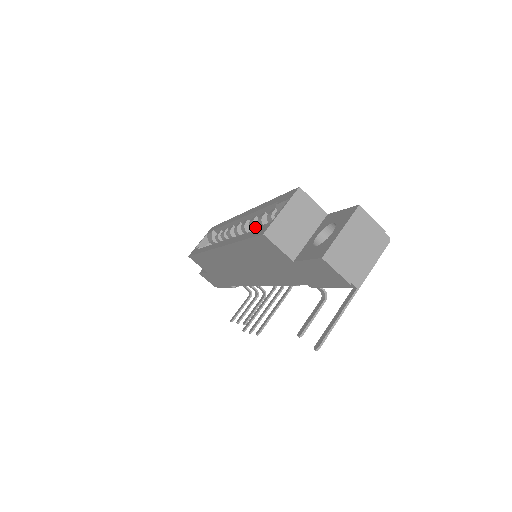
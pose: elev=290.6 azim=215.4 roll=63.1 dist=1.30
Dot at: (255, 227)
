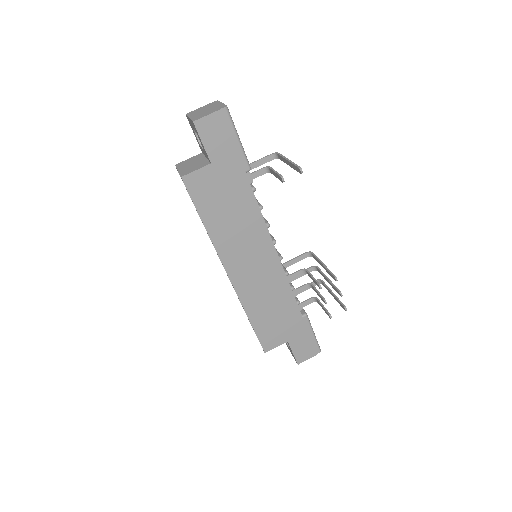
Dot at: occluded
